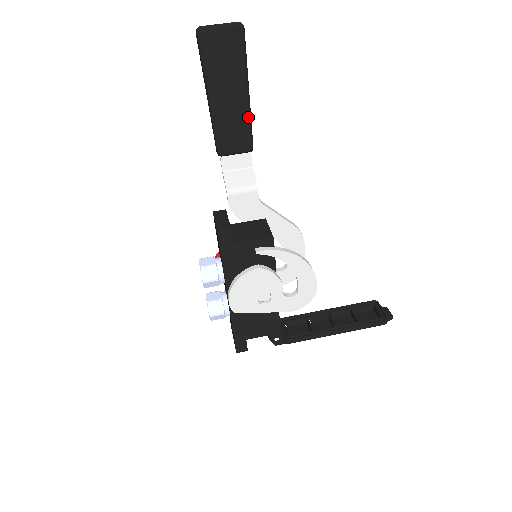
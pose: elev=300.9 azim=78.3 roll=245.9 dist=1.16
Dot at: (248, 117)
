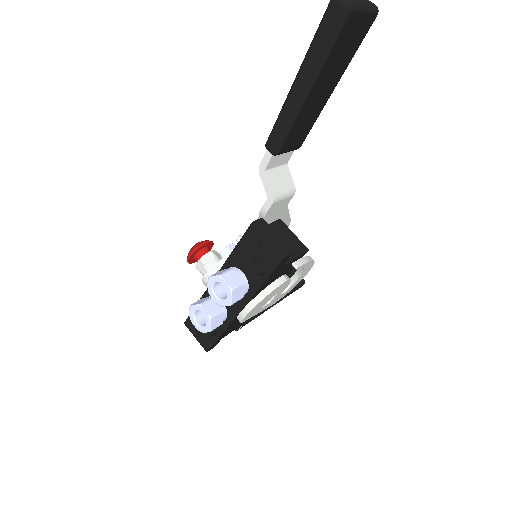
Dot at: (319, 114)
